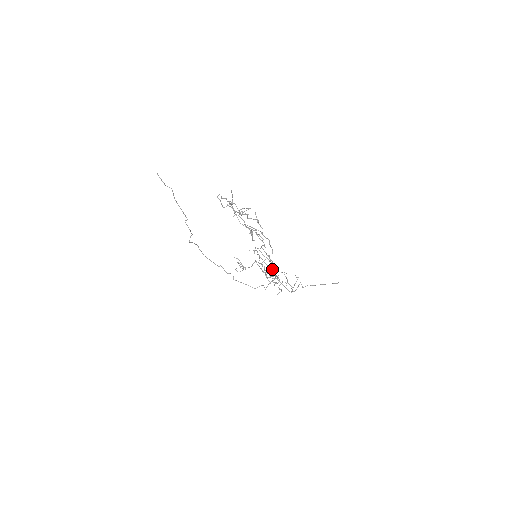
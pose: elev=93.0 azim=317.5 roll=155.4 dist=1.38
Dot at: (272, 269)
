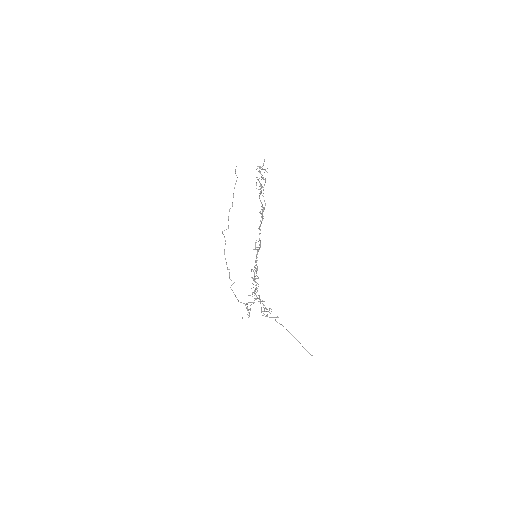
Dot at: occluded
